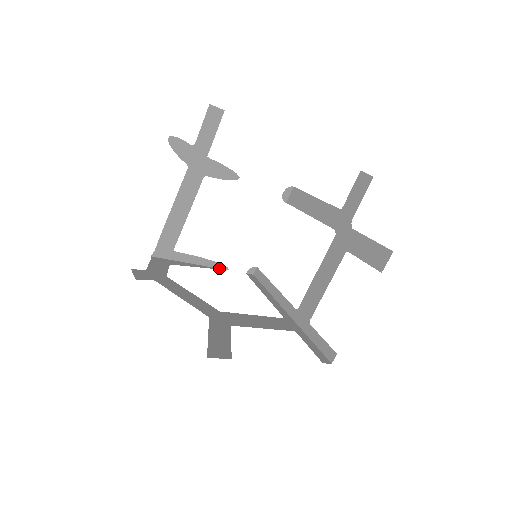
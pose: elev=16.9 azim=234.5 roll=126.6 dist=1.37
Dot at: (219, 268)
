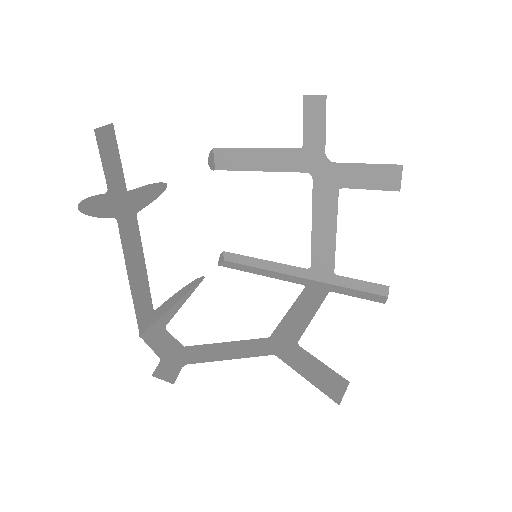
Dot at: (197, 284)
